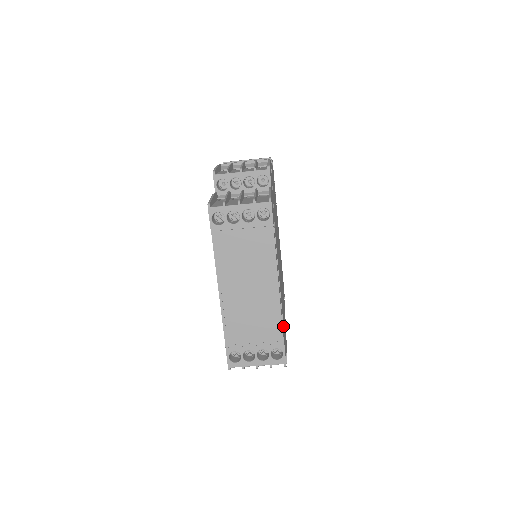
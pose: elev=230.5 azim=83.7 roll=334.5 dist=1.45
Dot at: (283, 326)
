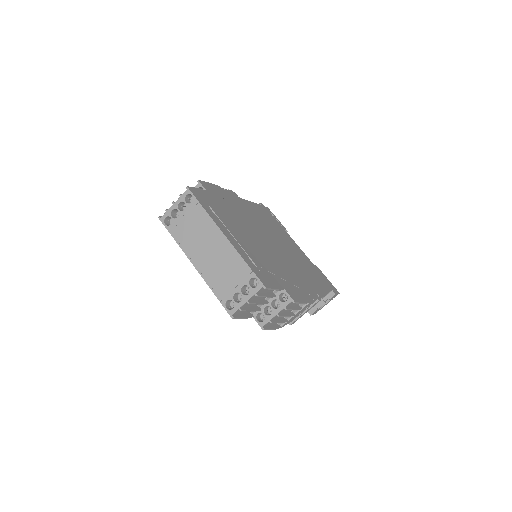
Dot at: (256, 266)
